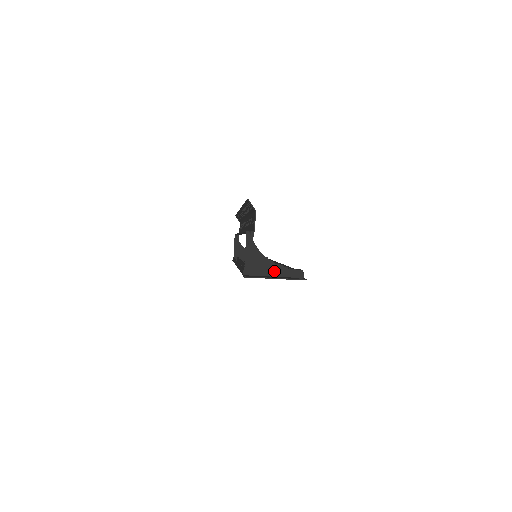
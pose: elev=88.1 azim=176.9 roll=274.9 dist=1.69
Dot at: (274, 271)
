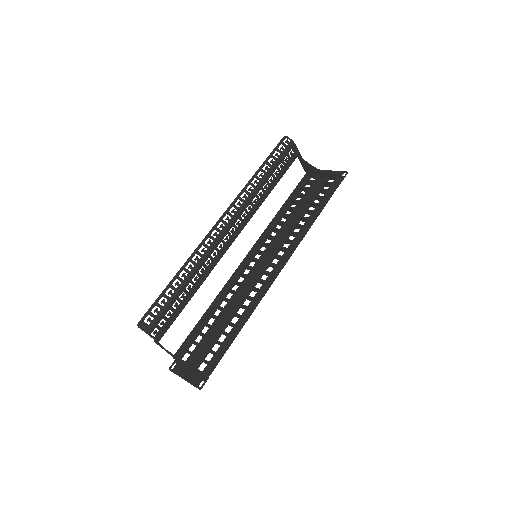
Dot at: (188, 366)
